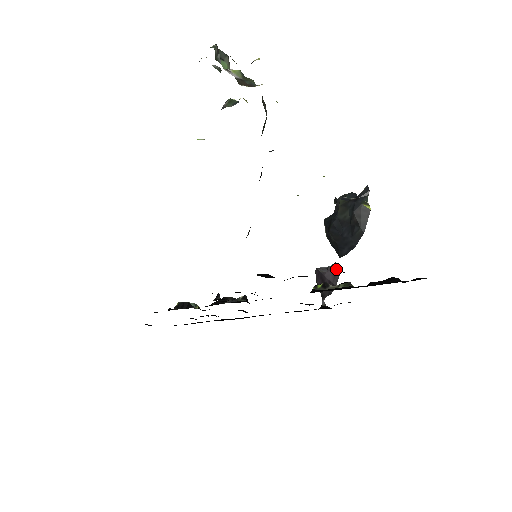
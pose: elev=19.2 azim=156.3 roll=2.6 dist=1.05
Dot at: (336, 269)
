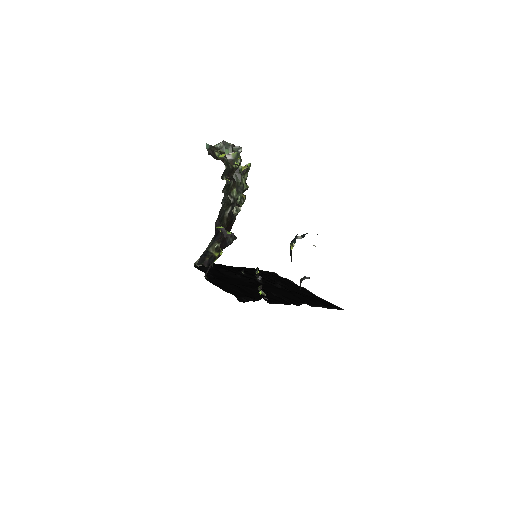
Dot at: (301, 281)
